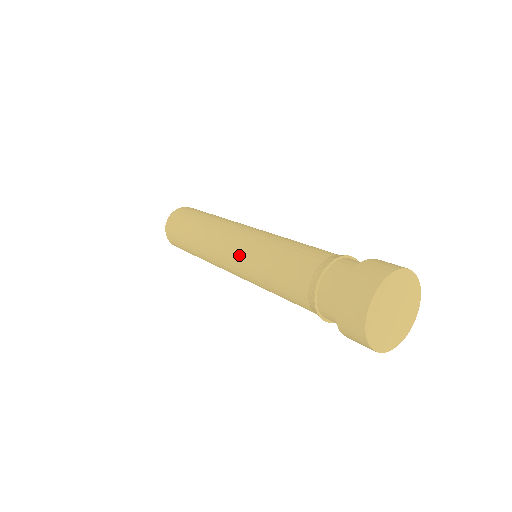
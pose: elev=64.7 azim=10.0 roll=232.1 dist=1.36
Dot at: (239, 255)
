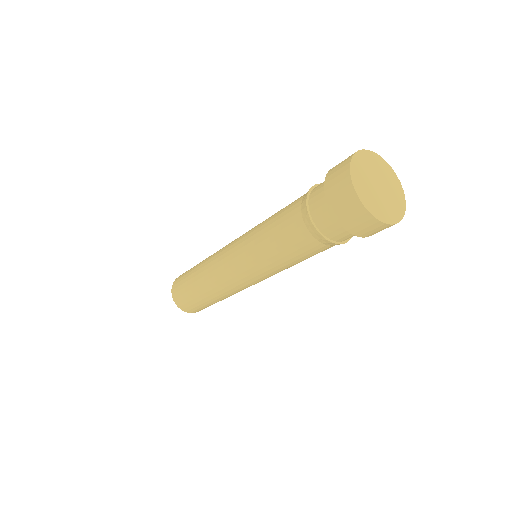
Dot at: (251, 273)
